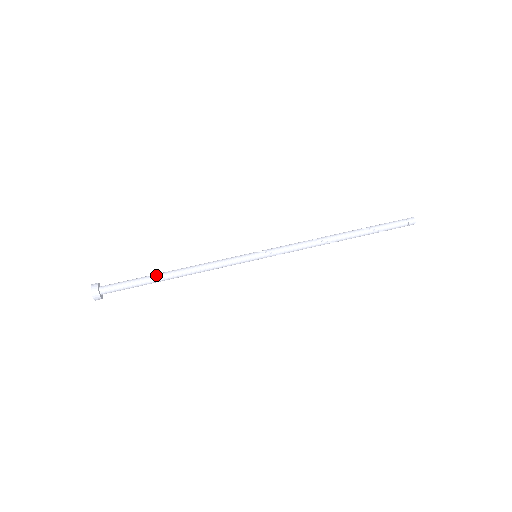
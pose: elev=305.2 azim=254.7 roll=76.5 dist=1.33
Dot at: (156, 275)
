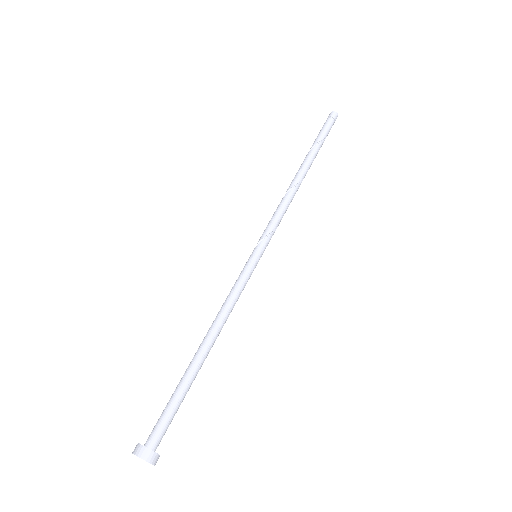
Dot at: (187, 368)
